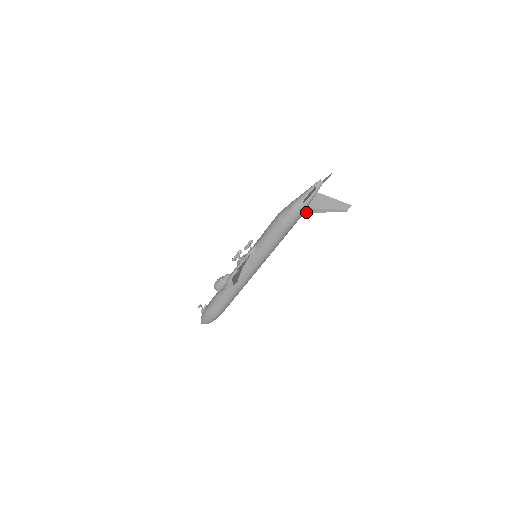
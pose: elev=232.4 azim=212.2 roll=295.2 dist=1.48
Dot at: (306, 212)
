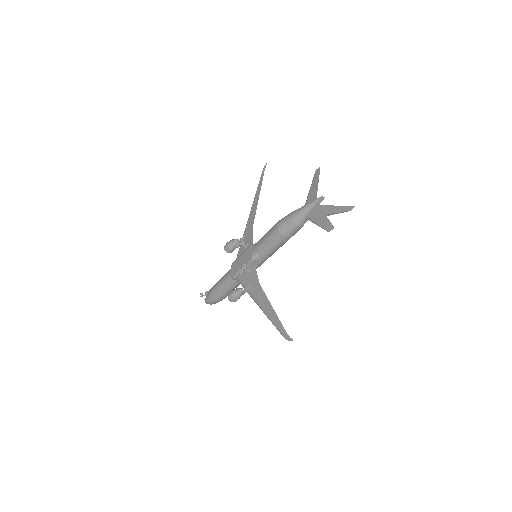
Dot at: occluded
